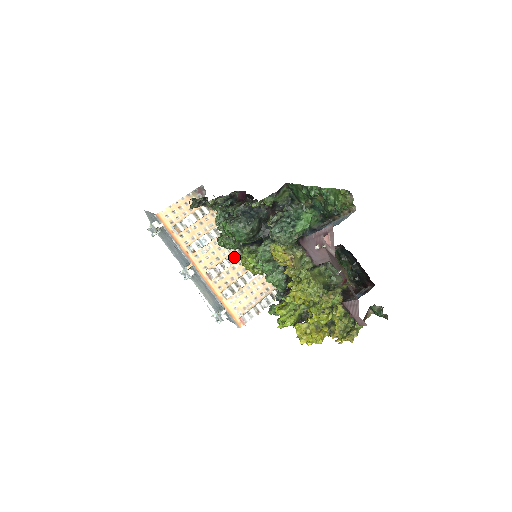
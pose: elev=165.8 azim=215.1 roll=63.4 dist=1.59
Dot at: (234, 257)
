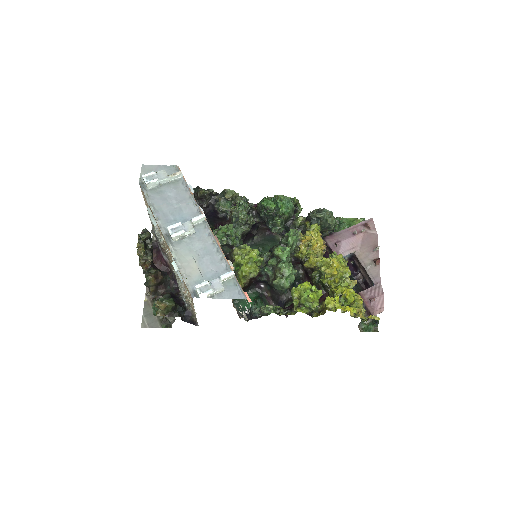
Dot at: occluded
